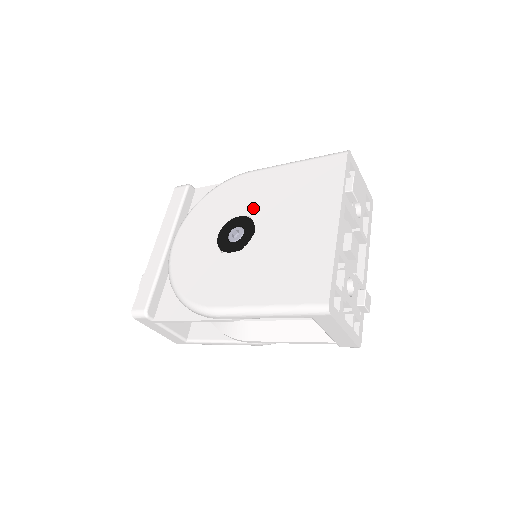
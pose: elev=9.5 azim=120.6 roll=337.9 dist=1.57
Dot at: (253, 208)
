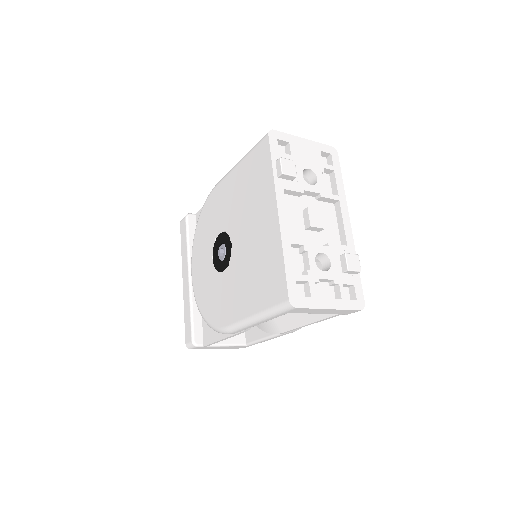
Dot at: (225, 222)
